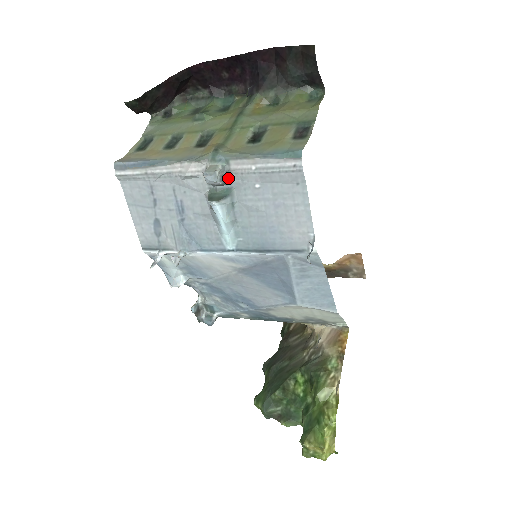
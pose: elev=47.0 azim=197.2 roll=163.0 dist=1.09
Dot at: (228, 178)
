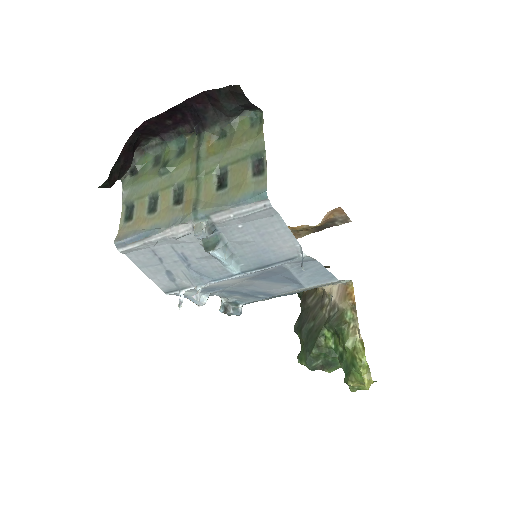
Dot at: (214, 228)
